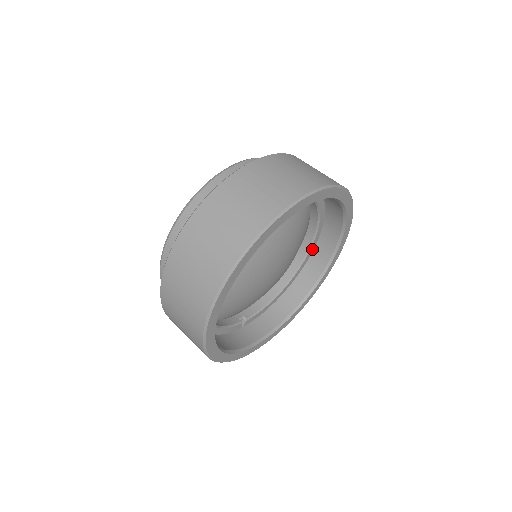
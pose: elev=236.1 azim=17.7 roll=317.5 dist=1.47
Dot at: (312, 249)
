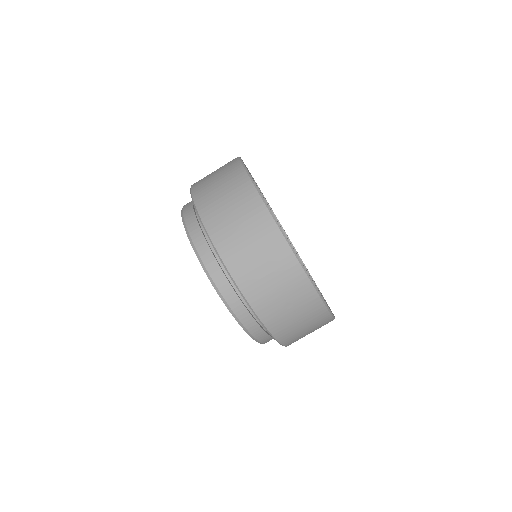
Dot at: occluded
